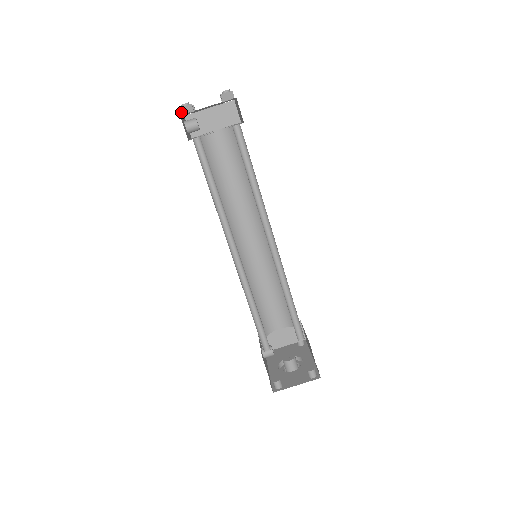
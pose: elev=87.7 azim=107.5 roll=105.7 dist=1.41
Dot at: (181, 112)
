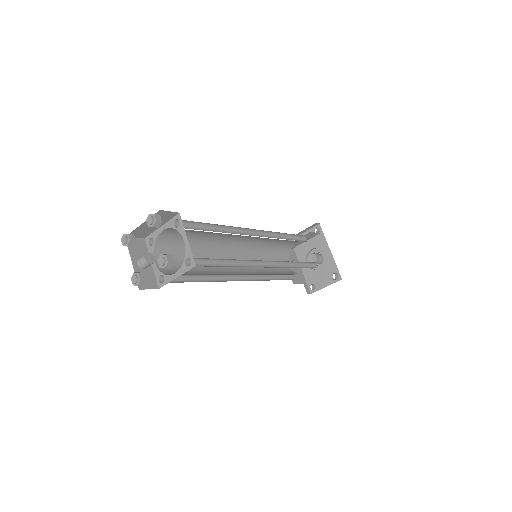
Dot at: occluded
